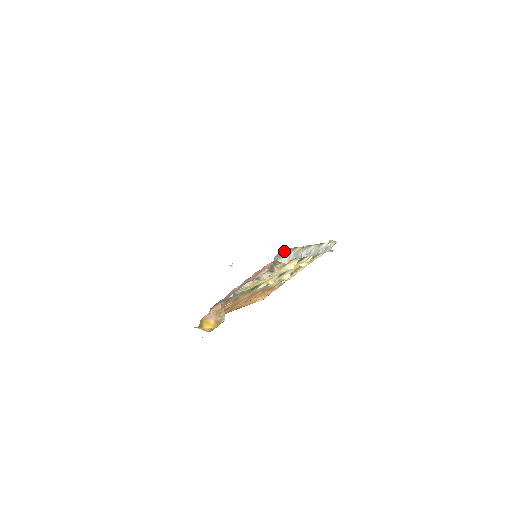
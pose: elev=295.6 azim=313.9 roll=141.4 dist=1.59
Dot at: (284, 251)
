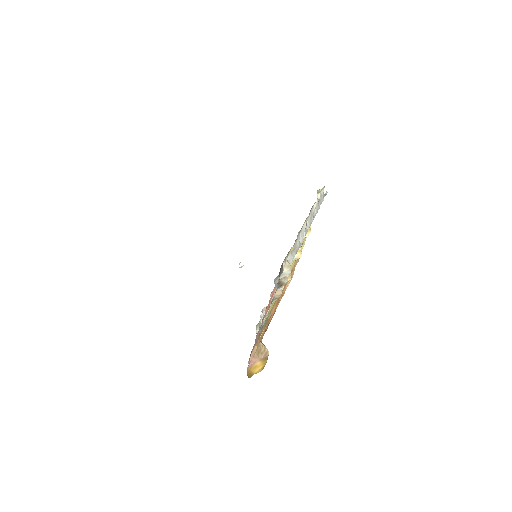
Dot at: (279, 272)
